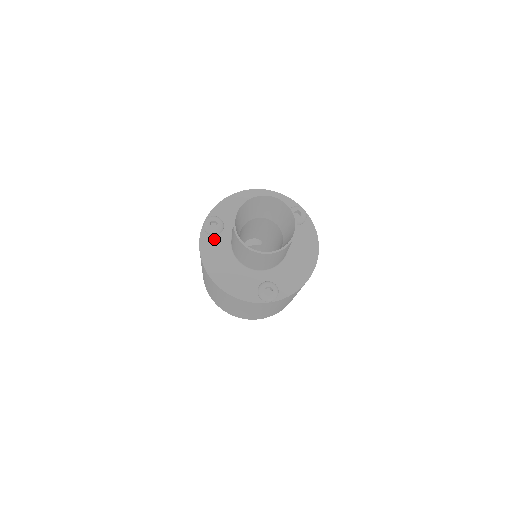
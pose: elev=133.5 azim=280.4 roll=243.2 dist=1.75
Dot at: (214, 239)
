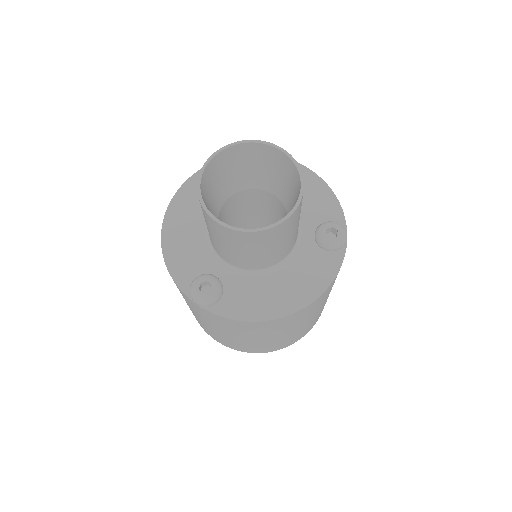
Dot at: occluded
